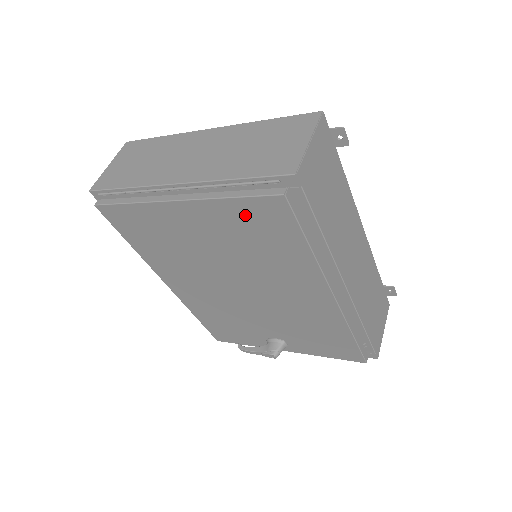
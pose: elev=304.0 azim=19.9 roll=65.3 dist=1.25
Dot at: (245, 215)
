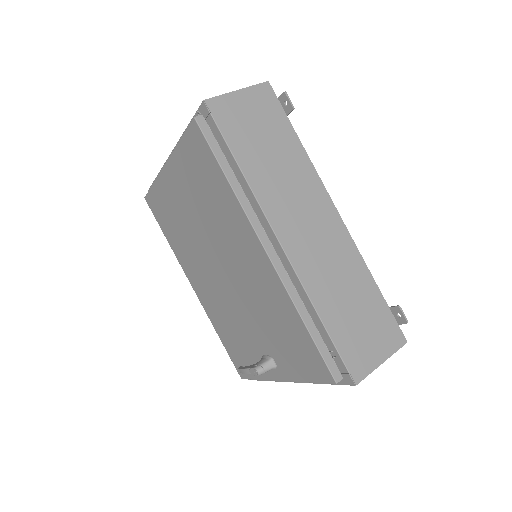
Dot at: (190, 158)
